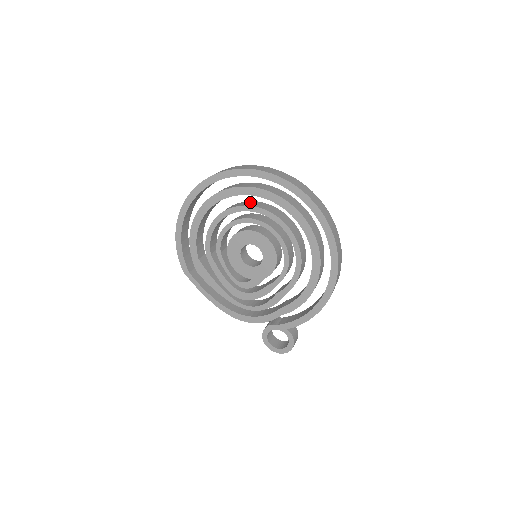
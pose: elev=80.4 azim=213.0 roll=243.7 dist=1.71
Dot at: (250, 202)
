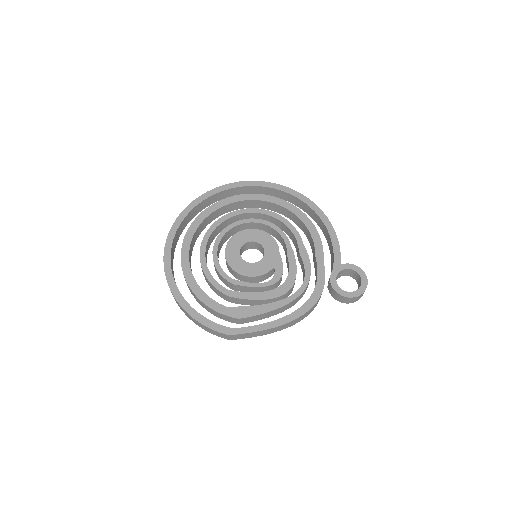
Dot at: occluded
